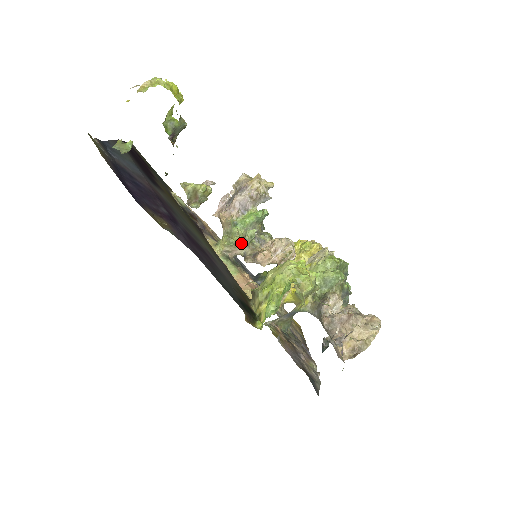
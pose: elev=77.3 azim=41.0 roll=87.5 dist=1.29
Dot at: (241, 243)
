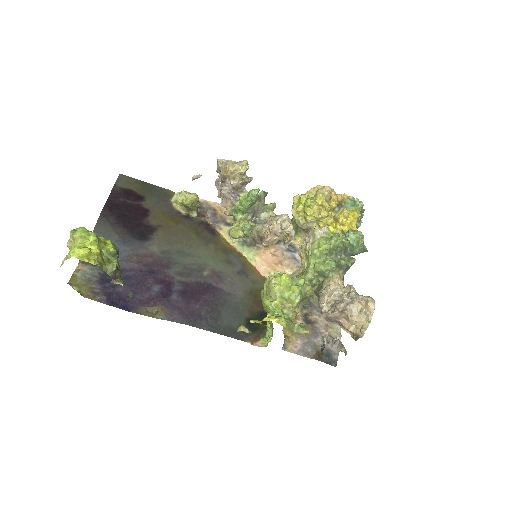
Dot at: (244, 236)
